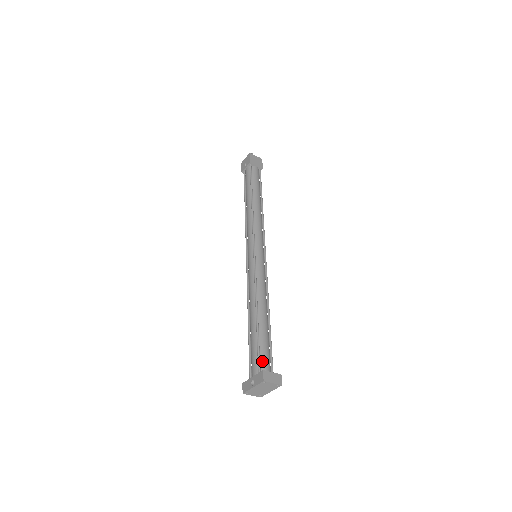
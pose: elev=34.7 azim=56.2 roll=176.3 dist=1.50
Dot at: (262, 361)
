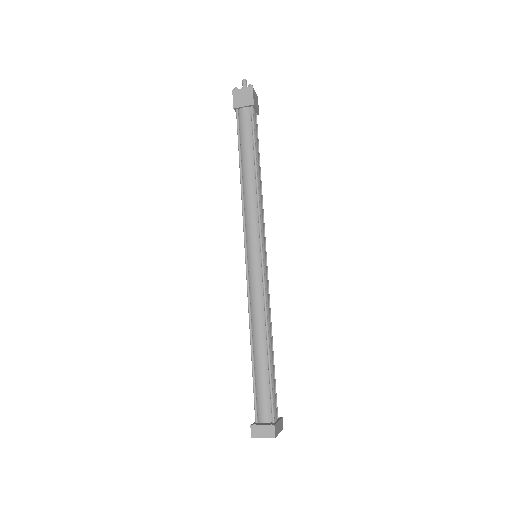
Dot at: (259, 406)
